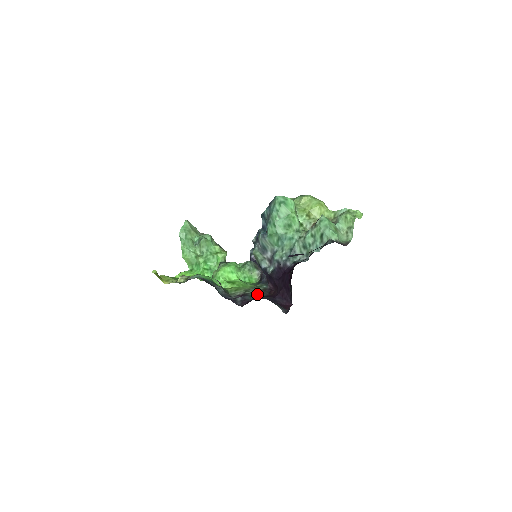
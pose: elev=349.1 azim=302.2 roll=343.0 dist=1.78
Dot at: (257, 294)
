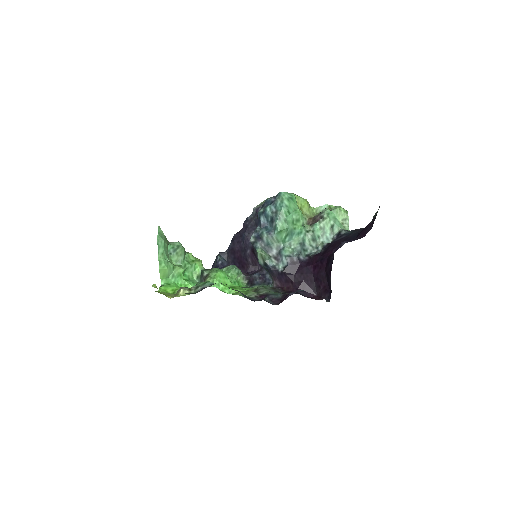
Dot at: (276, 292)
